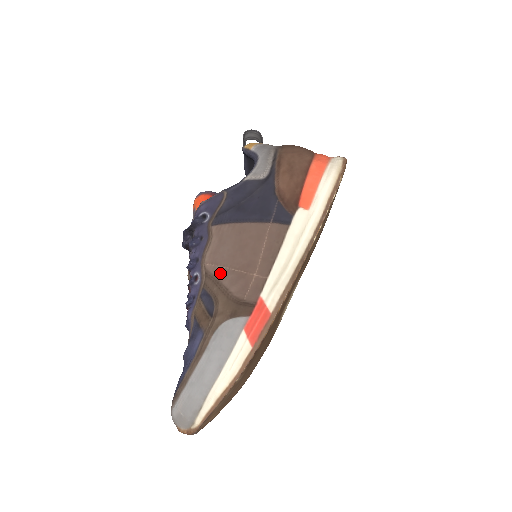
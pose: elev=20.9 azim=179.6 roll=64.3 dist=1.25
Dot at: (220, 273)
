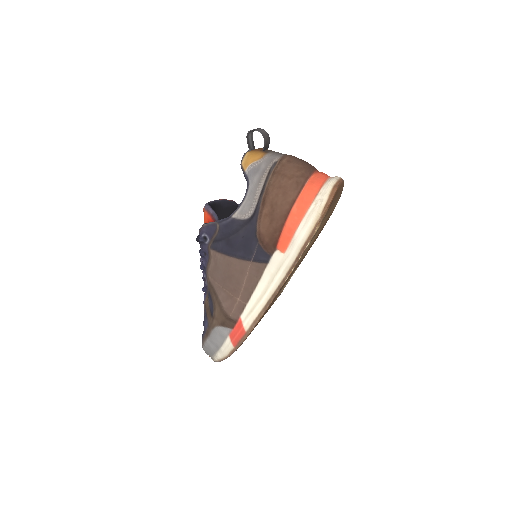
Dot at: (217, 288)
